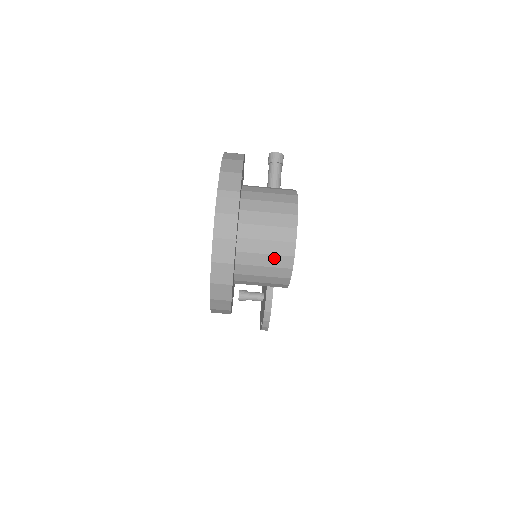
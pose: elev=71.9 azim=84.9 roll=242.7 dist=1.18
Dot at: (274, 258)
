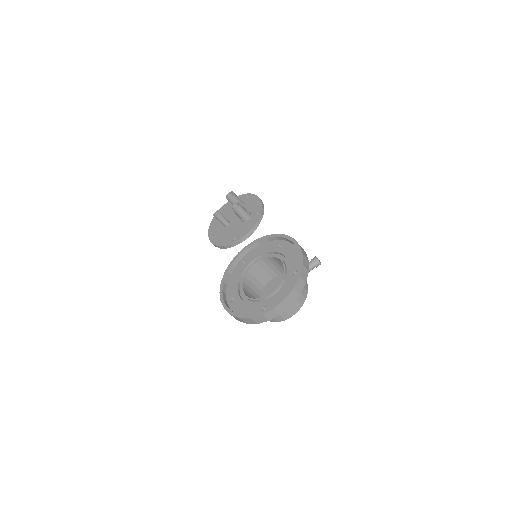
Dot at: occluded
